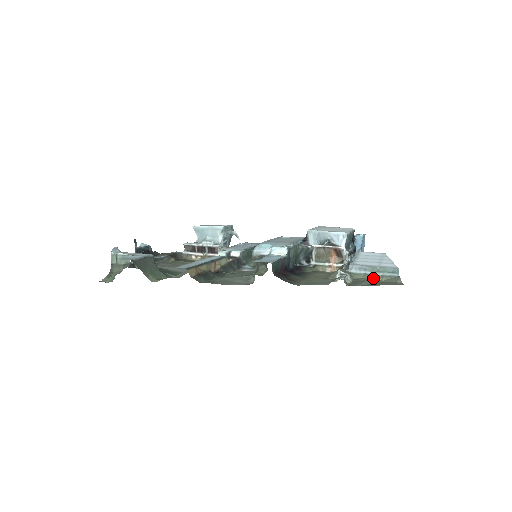
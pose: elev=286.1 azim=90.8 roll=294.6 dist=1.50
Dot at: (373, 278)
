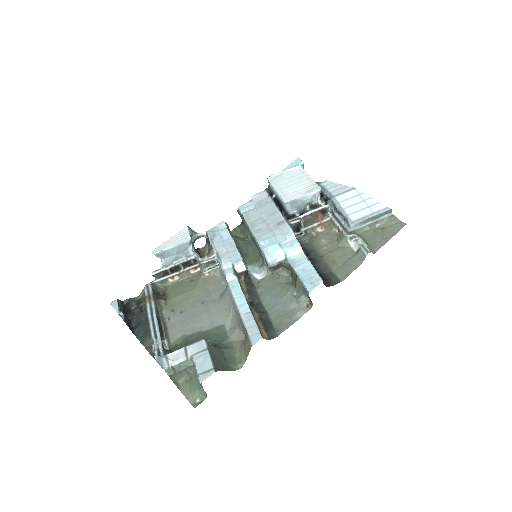
Dot at: (374, 226)
